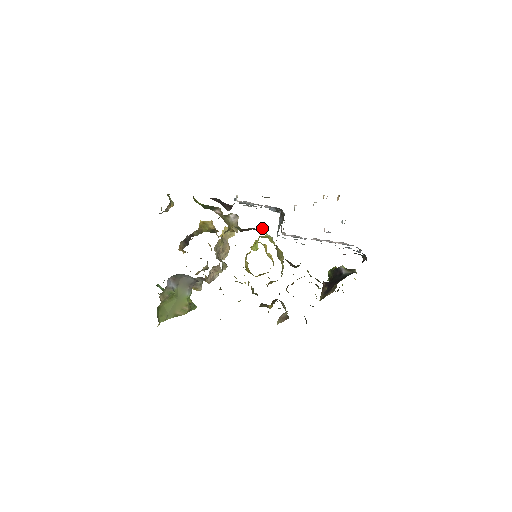
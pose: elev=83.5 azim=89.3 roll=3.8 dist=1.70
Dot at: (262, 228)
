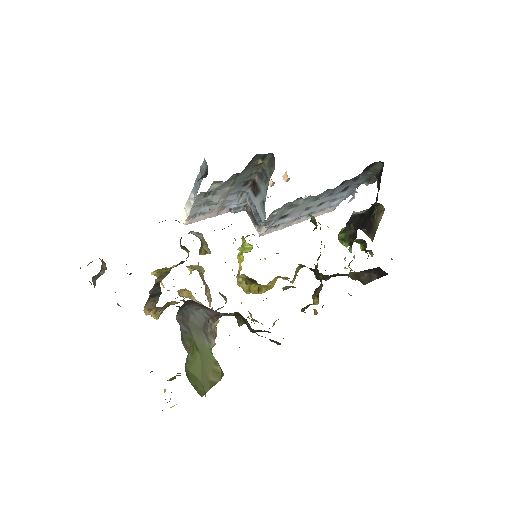
Dot at: occluded
